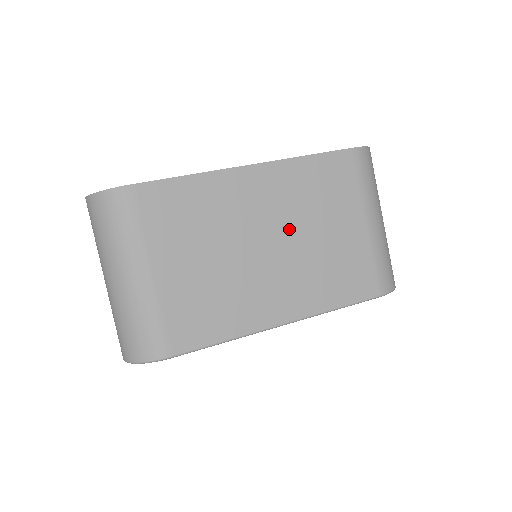
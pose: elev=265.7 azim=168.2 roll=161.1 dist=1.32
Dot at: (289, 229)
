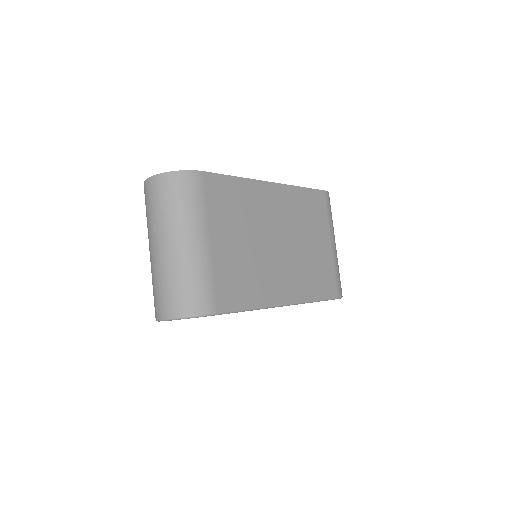
Dot at: (291, 234)
